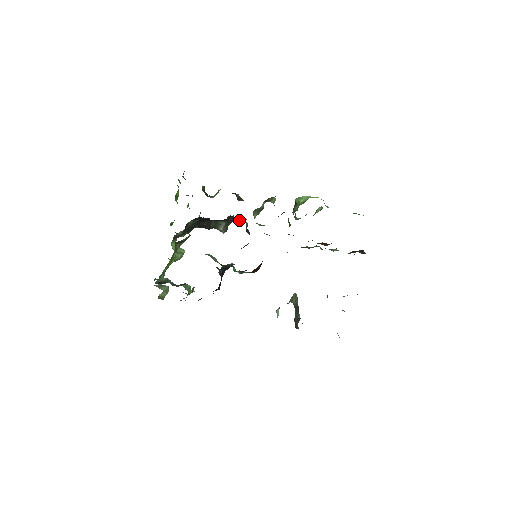
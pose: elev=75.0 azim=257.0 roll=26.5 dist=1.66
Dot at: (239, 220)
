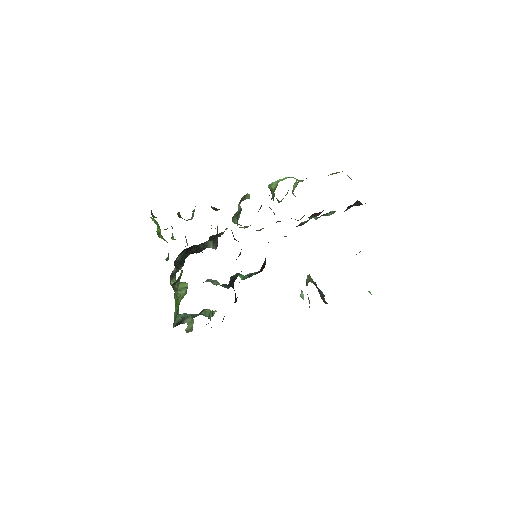
Dot at: (223, 233)
